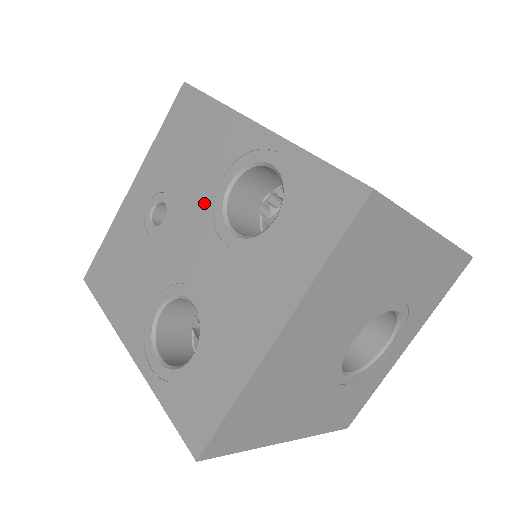
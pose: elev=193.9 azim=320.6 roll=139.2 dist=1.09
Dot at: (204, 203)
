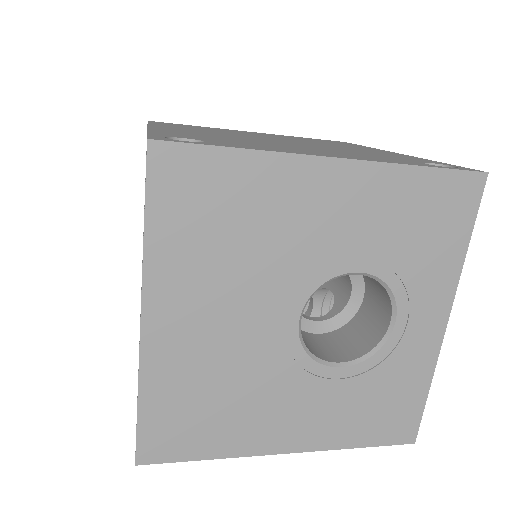
Dot at: occluded
